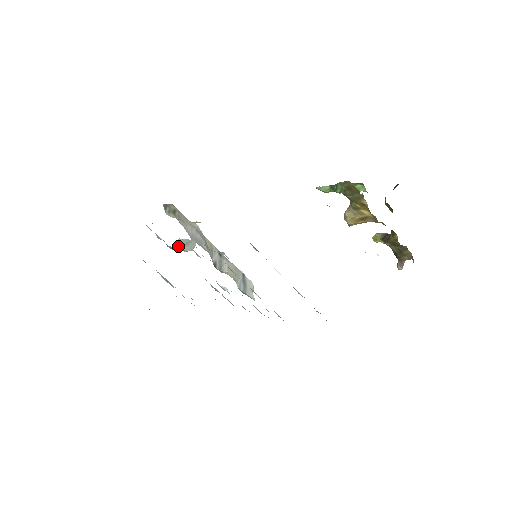
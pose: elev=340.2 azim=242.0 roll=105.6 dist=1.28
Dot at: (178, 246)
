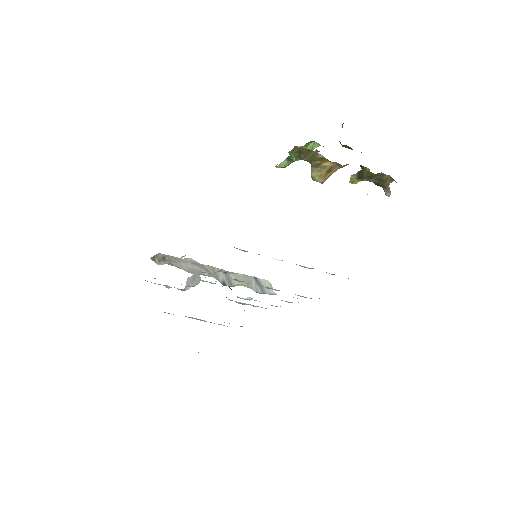
Dot at: (189, 285)
